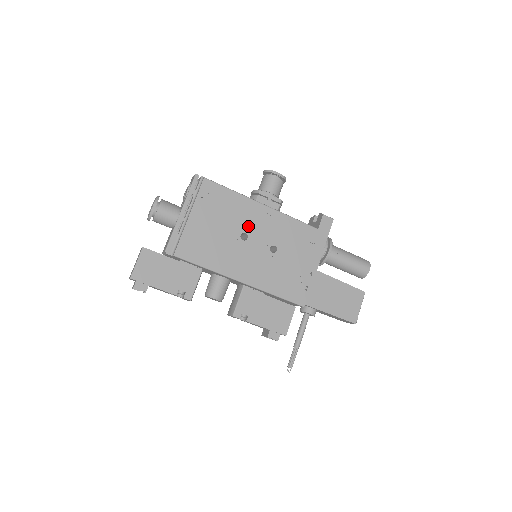
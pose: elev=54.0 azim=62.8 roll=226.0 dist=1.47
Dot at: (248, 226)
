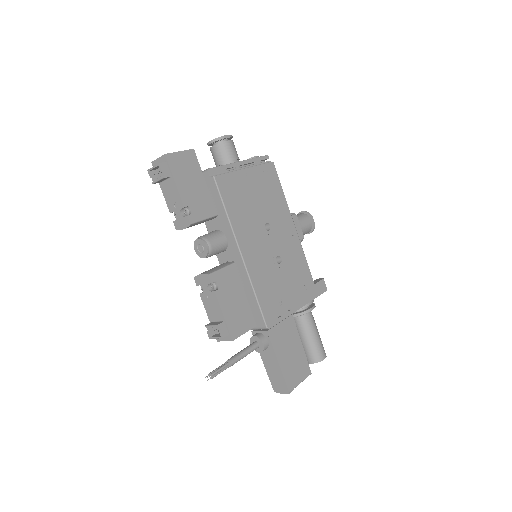
Dot at: (275, 224)
